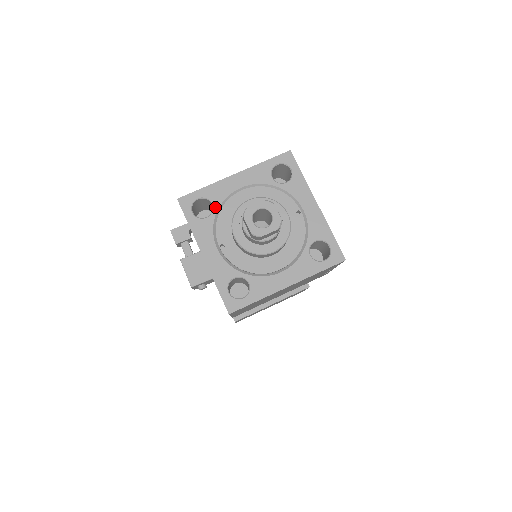
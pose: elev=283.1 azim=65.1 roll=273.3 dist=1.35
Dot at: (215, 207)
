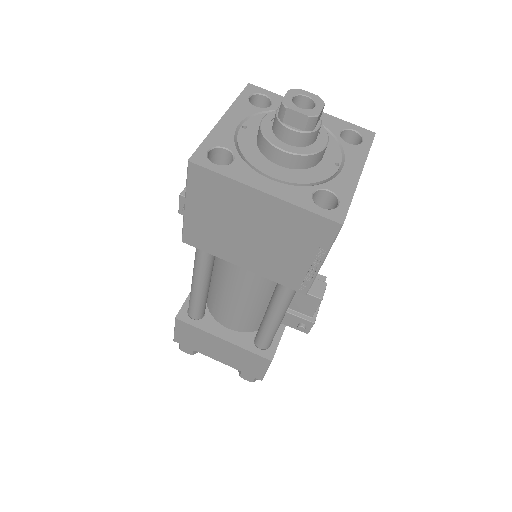
Dot at: (271, 108)
